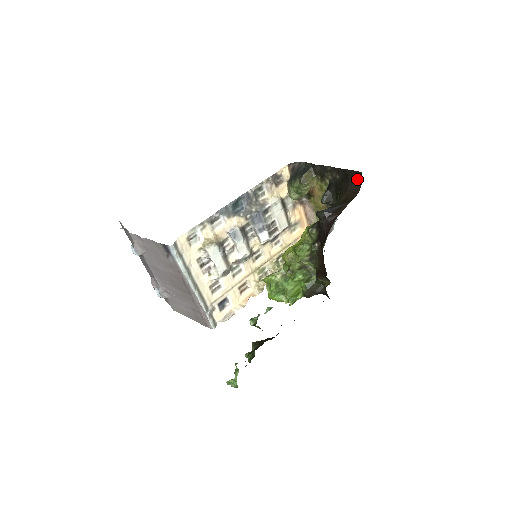
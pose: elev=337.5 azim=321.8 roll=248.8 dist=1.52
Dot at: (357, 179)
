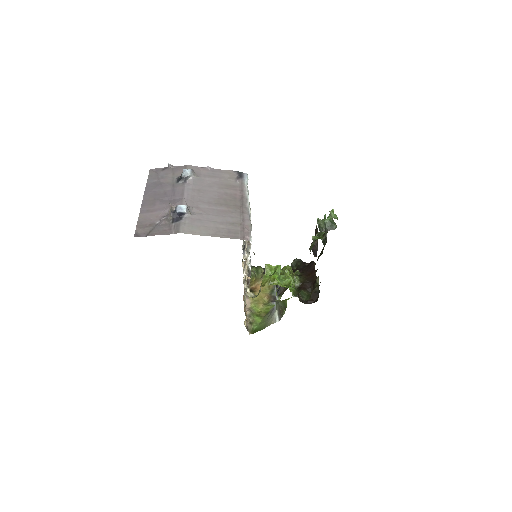
Dot at: occluded
